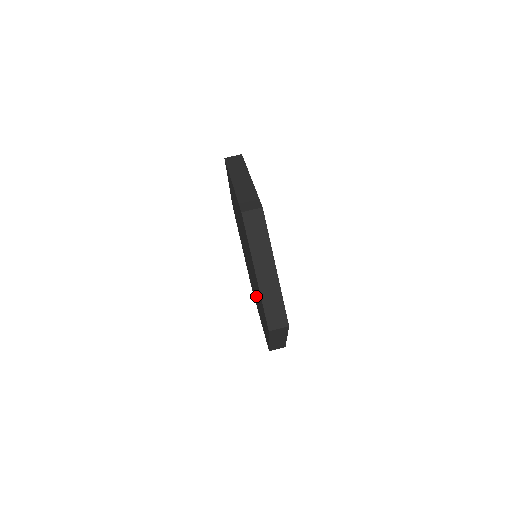
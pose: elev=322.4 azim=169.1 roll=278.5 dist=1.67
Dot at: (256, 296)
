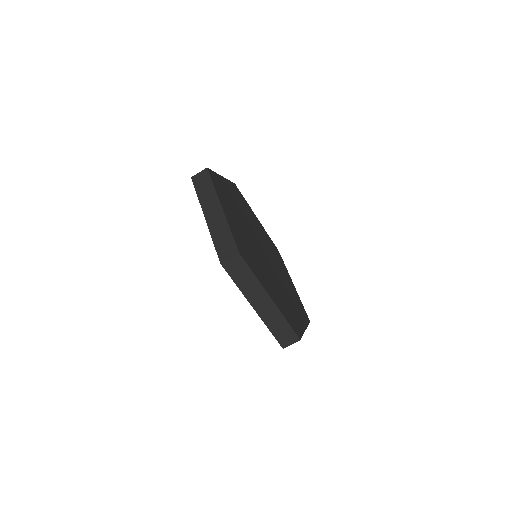
Dot at: occluded
